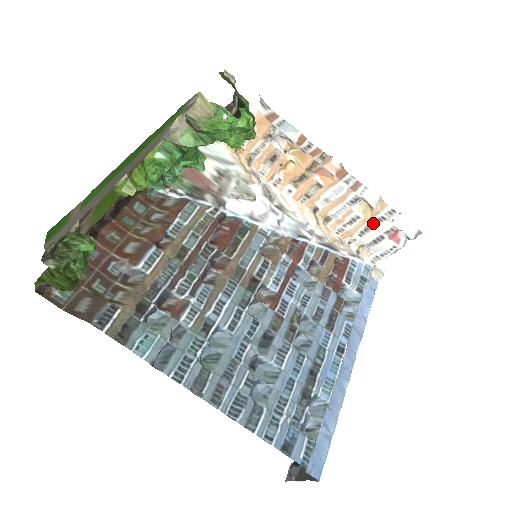
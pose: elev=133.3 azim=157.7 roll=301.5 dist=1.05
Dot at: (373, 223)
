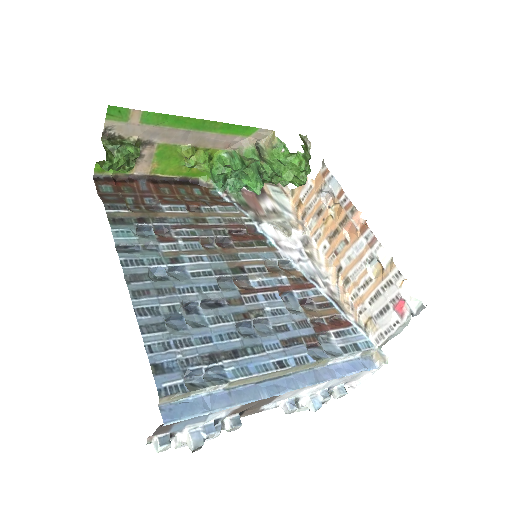
Dot at: (382, 288)
